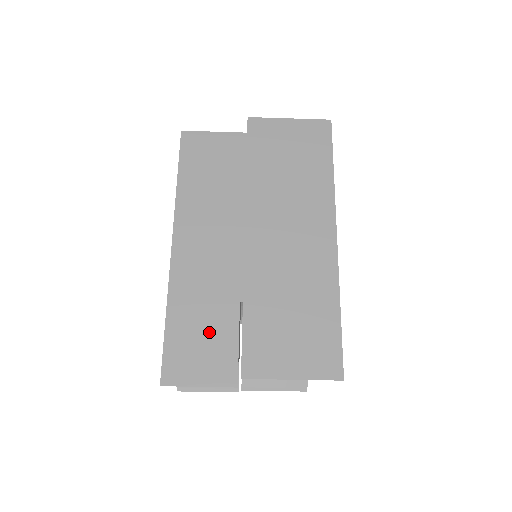
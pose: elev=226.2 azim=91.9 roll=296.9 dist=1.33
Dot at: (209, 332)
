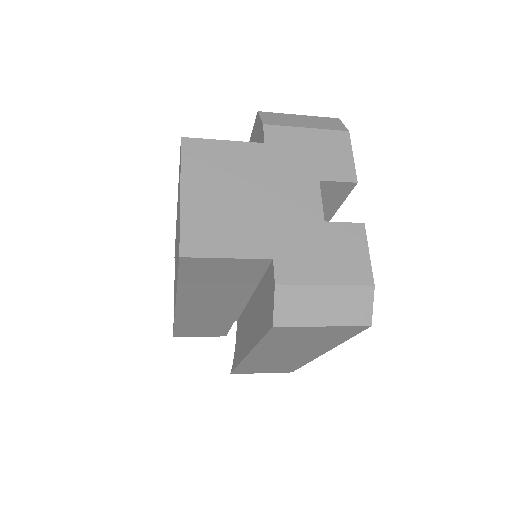
Dot at: (208, 328)
